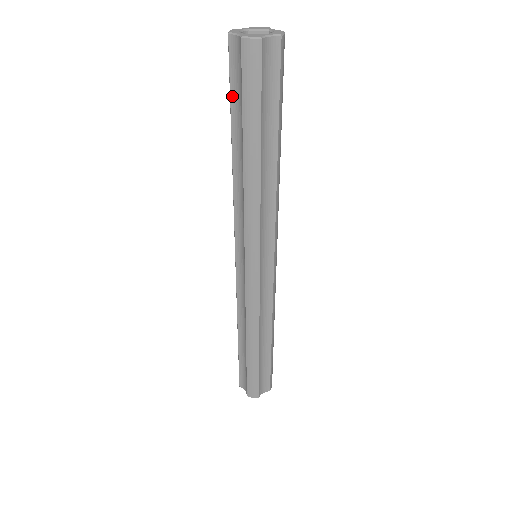
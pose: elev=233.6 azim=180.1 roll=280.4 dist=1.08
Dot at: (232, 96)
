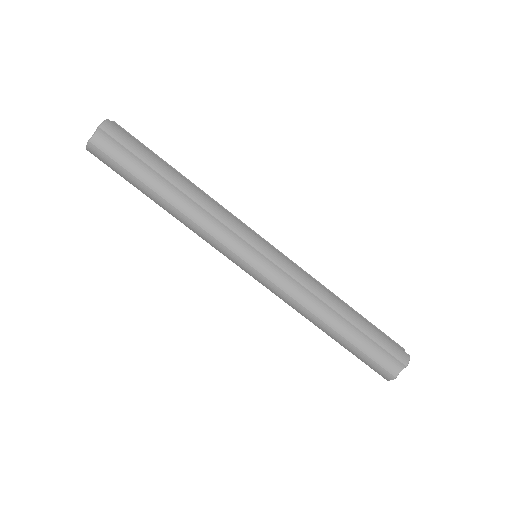
Dot at: occluded
